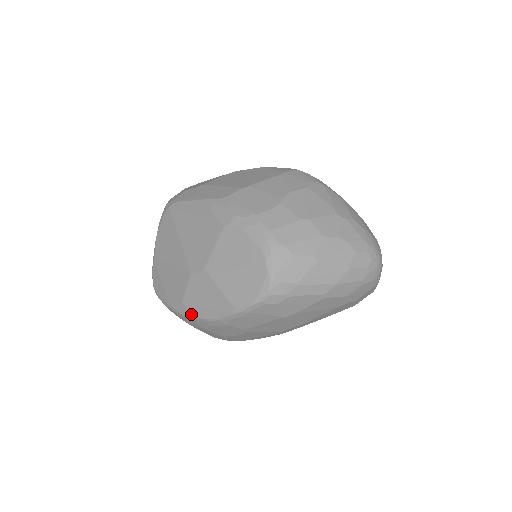
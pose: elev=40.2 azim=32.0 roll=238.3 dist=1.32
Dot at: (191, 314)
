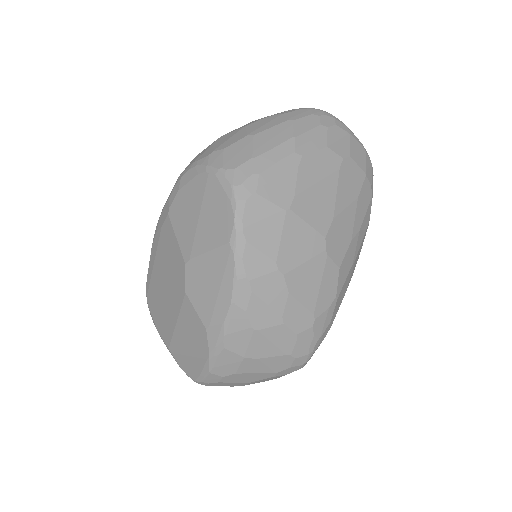
Dot at: (220, 324)
